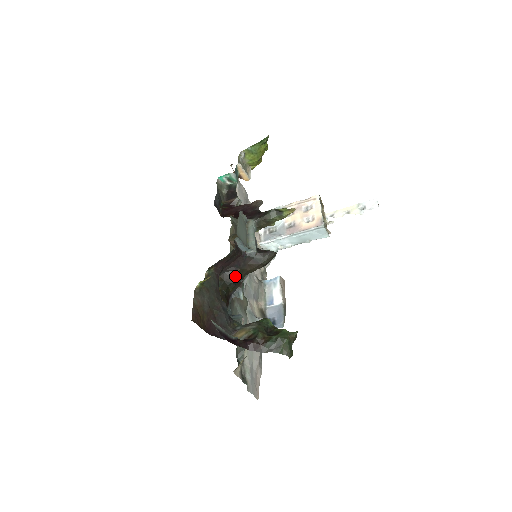
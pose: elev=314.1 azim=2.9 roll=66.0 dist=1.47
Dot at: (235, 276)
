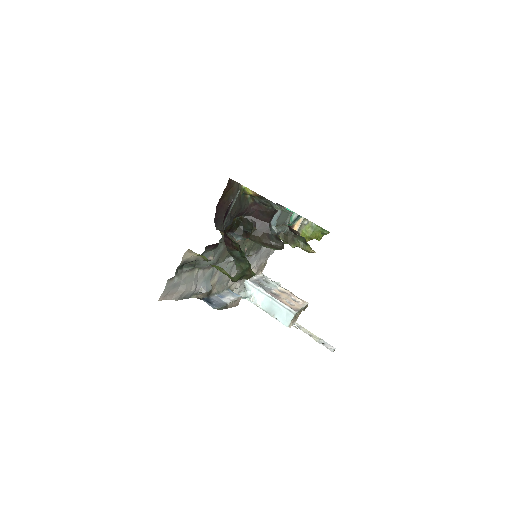
Dot at: (250, 226)
